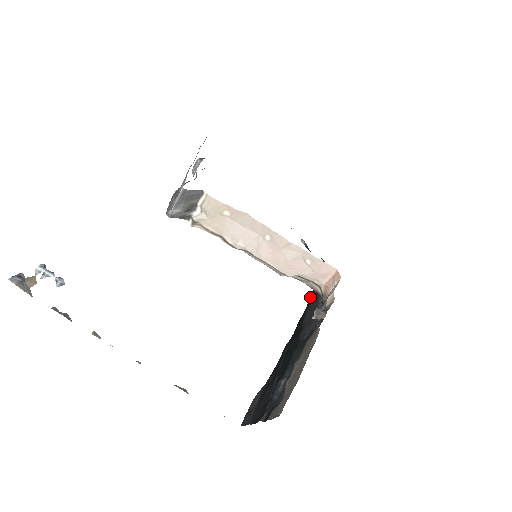
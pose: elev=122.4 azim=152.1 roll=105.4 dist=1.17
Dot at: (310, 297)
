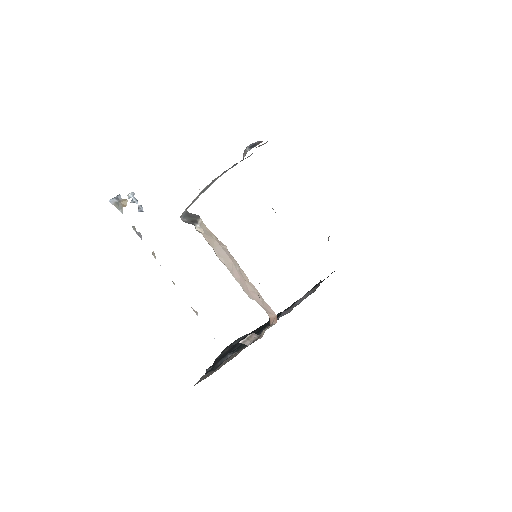
Dot at: occluded
